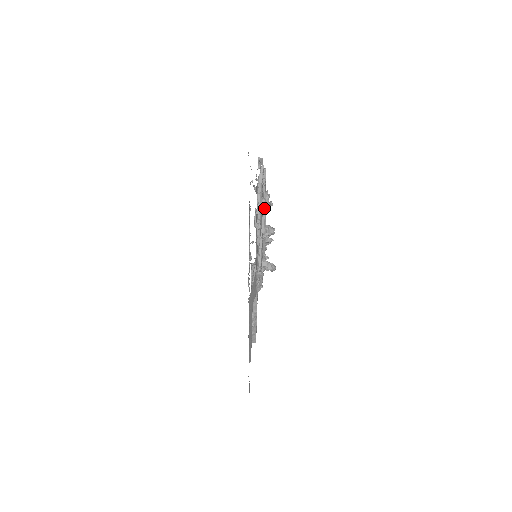
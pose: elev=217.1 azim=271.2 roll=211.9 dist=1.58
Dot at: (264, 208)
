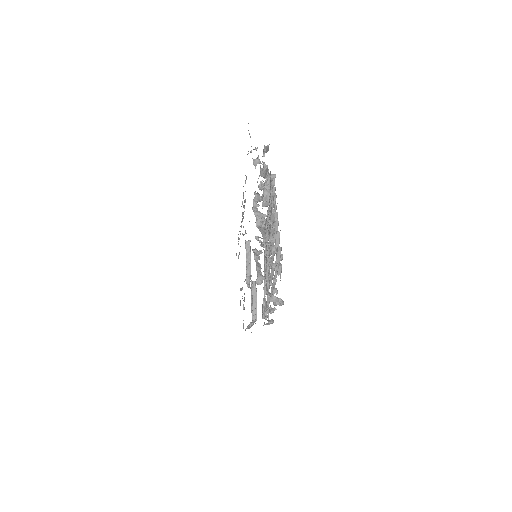
Dot at: occluded
